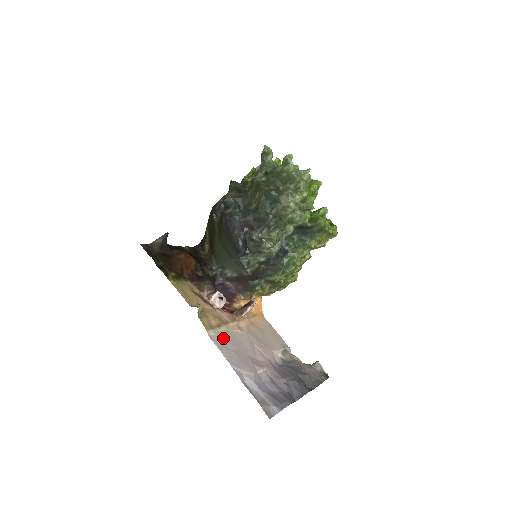
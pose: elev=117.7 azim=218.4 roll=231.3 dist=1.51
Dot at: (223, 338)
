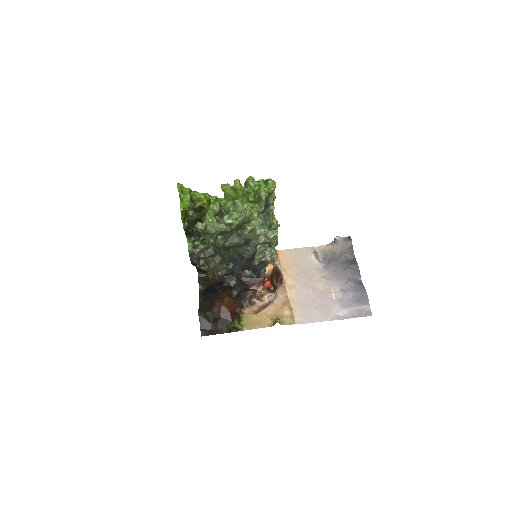
Dot at: (302, 312)
